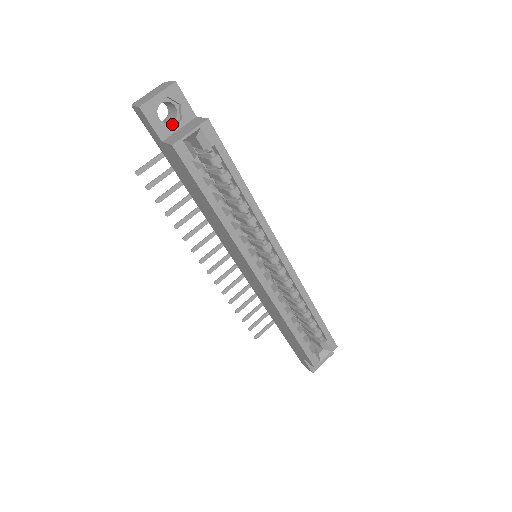
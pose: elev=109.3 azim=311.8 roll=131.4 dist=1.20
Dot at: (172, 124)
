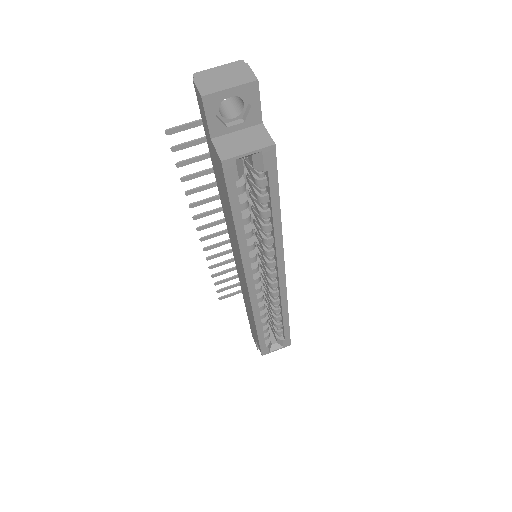
Dot at: (231, 121)
